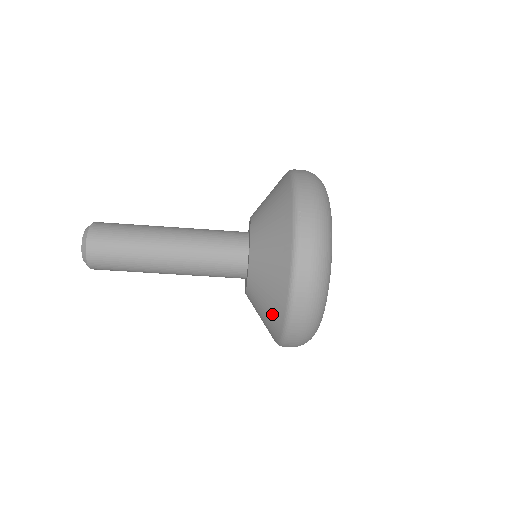
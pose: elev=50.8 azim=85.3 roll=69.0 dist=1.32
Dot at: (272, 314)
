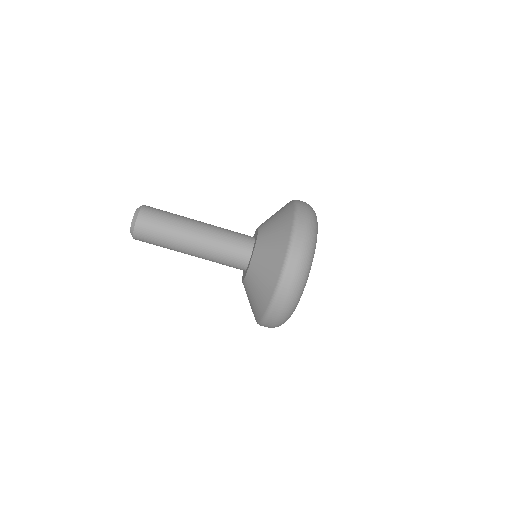
Dot at: (266, 284)
